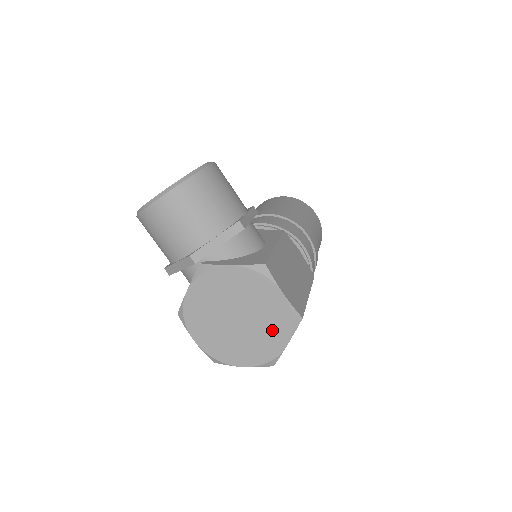
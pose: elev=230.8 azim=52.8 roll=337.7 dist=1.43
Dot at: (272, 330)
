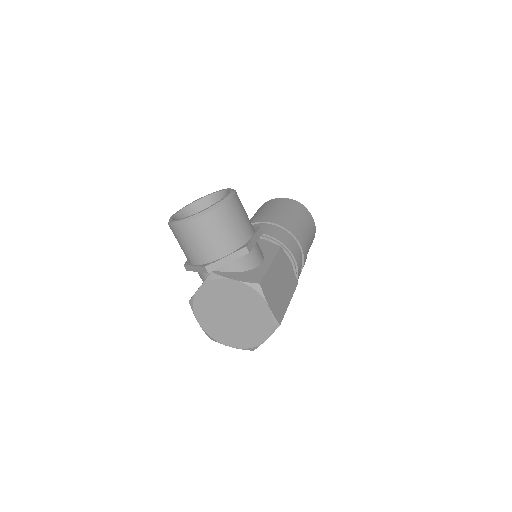
Dot at: (256, 328)
